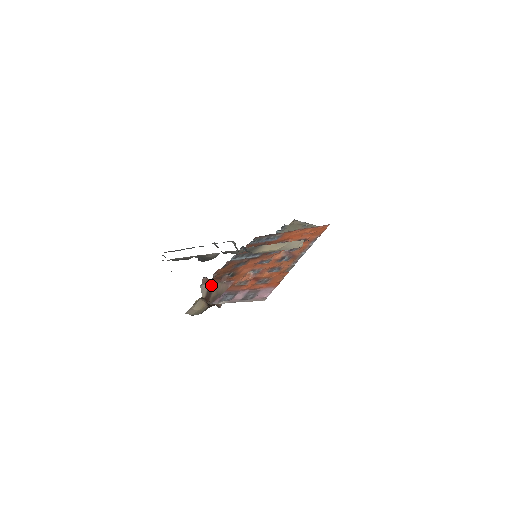
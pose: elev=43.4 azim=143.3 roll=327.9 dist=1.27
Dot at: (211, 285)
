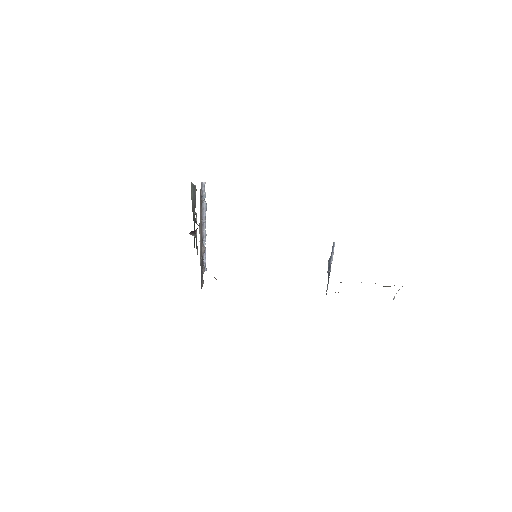
Dot at: occluded
